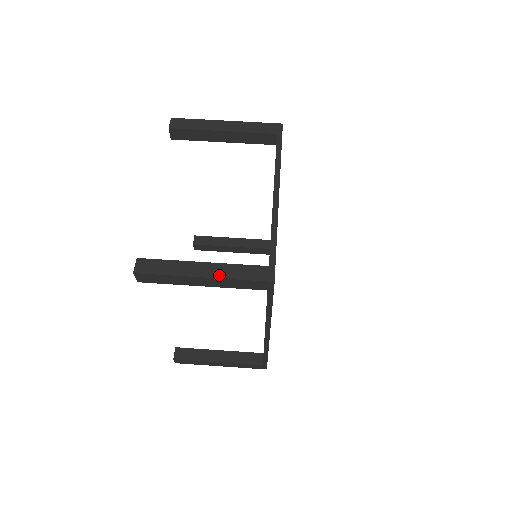
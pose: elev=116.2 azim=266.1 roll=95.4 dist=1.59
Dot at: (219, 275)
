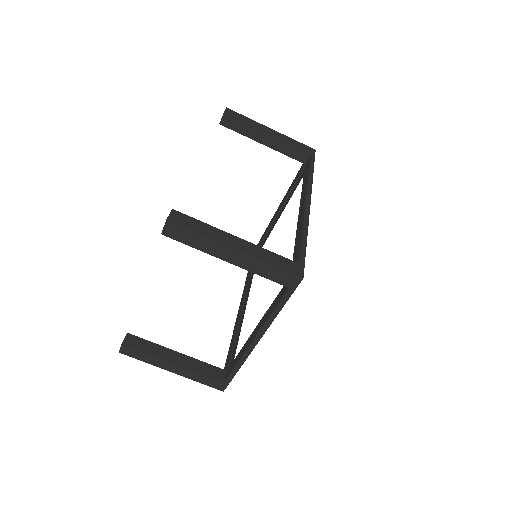
Dot at: (184, 375)
